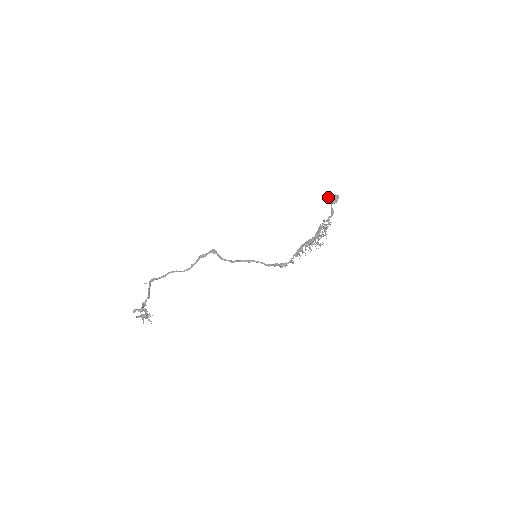
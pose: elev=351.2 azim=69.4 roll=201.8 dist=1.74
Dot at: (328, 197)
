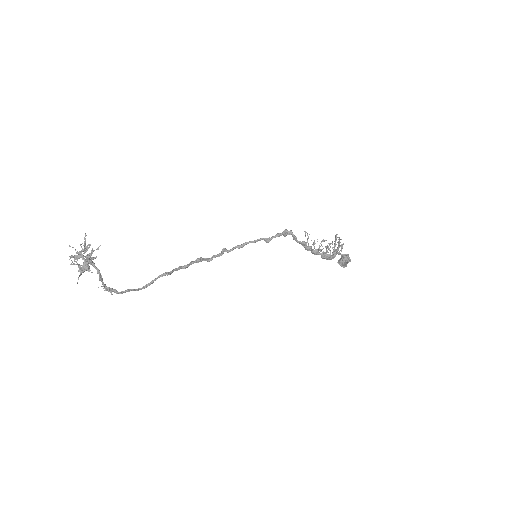
Dot at: (338, 261)
